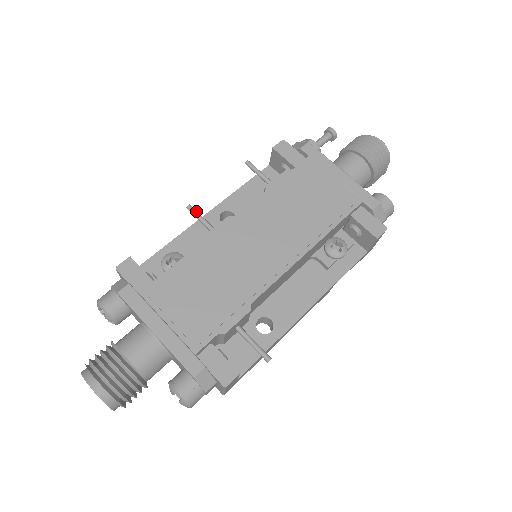
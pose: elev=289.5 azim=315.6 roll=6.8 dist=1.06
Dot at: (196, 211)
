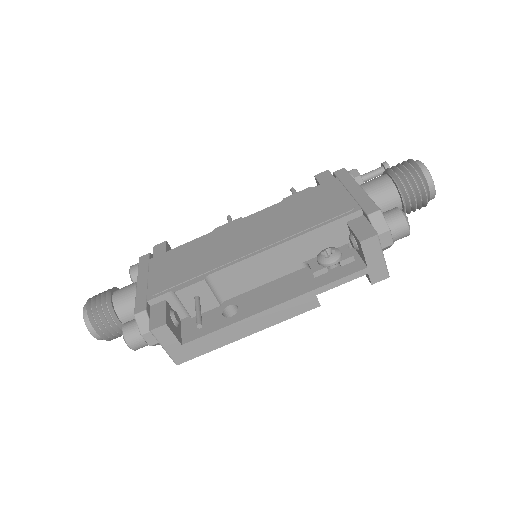
Dot at: (230, 219)
